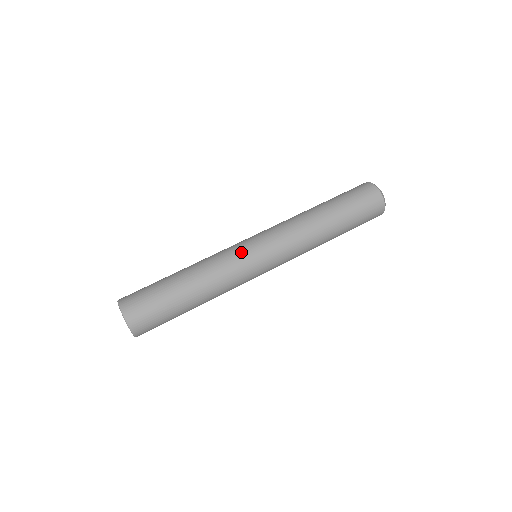
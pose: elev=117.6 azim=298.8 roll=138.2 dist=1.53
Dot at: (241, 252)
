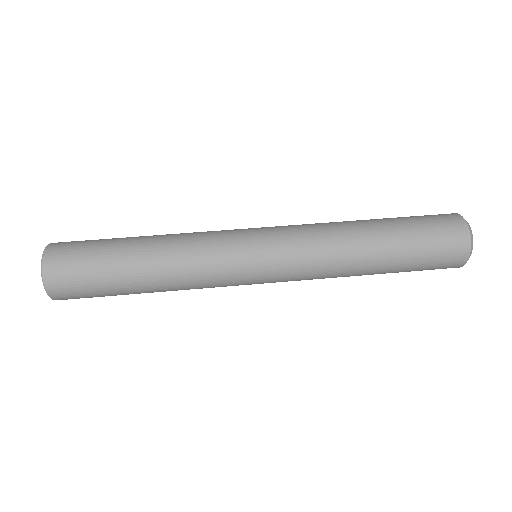
Dot at: (232, 233)
